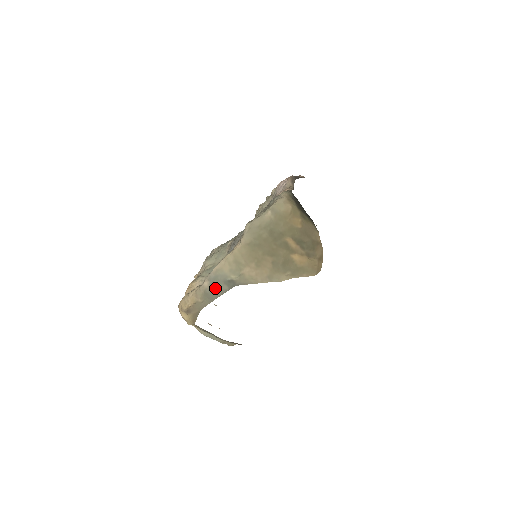
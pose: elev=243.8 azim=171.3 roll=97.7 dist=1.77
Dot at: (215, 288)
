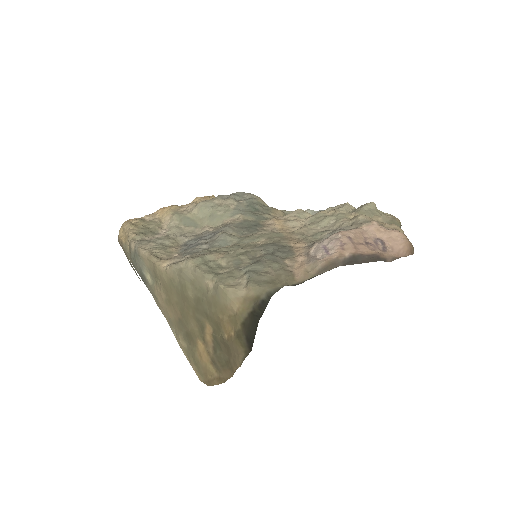
Dot at: (134, 261)
